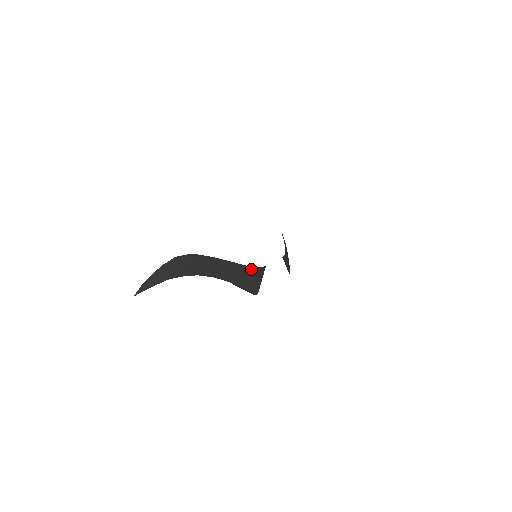
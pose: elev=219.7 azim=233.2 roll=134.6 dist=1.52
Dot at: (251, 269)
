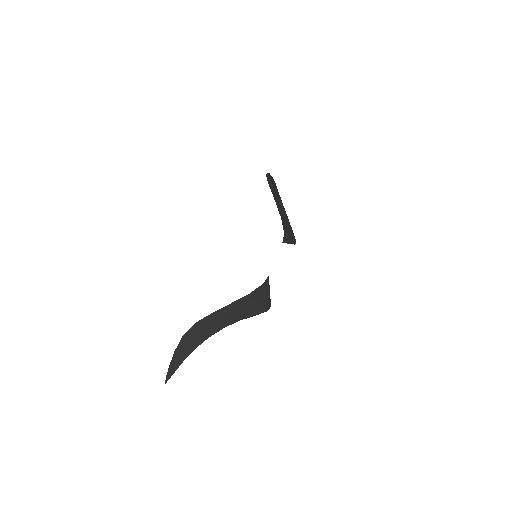
Dot at: (255, 292)
